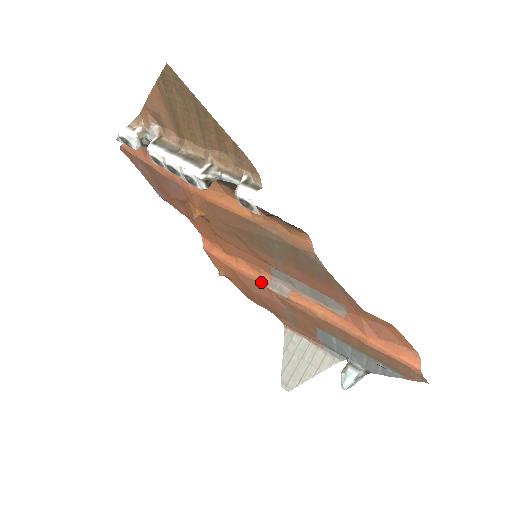
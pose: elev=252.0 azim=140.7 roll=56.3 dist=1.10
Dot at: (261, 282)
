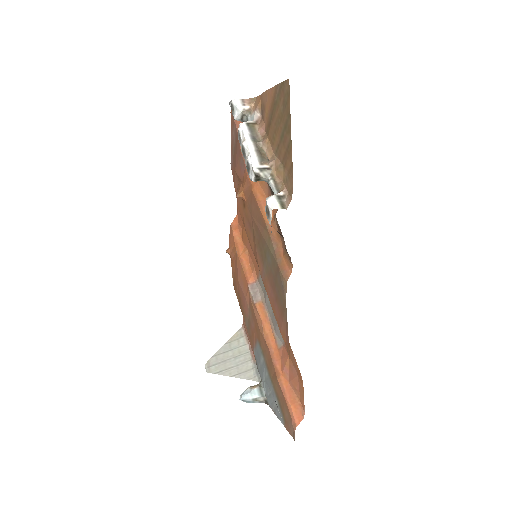
Dot at: (247, 278)
